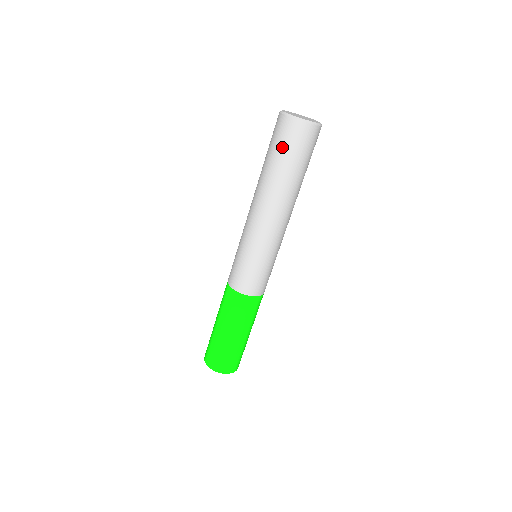
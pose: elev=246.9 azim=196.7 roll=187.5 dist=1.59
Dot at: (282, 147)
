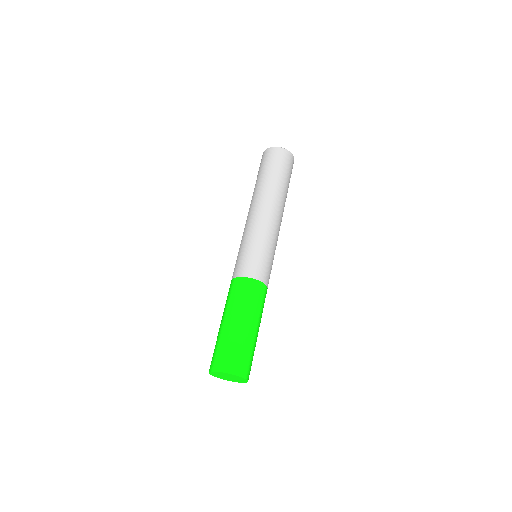
Dot at: occluded
